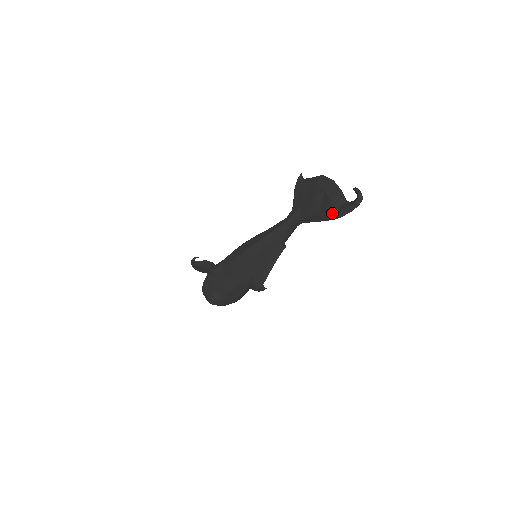
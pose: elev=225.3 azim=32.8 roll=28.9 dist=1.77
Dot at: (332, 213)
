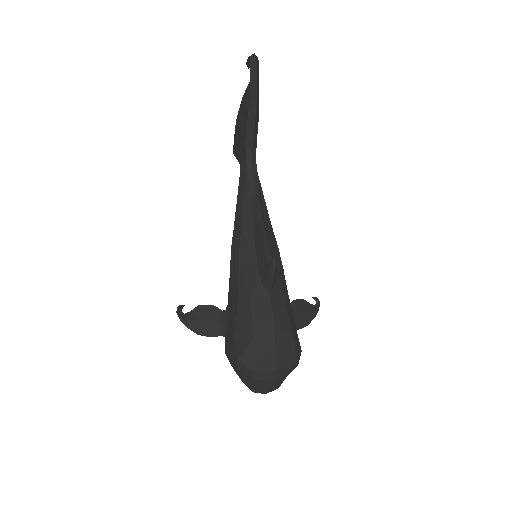
Dot at: (249, 99)
